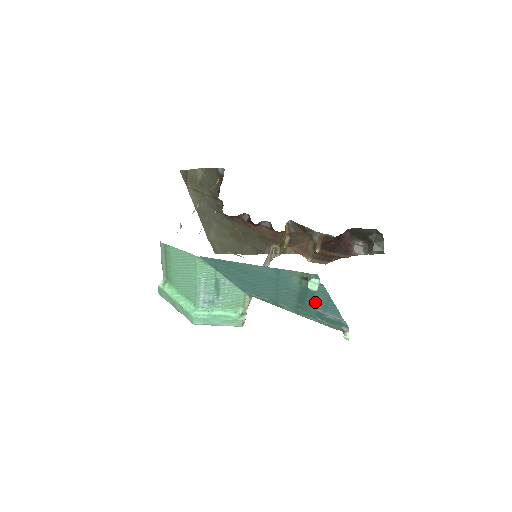
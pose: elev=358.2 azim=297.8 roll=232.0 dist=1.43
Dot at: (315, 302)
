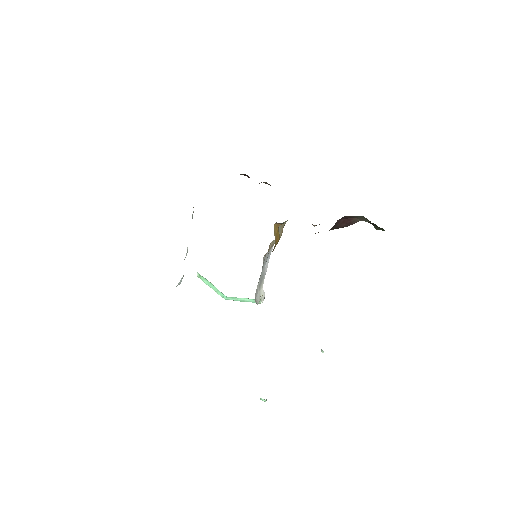
Dot at: occluded
